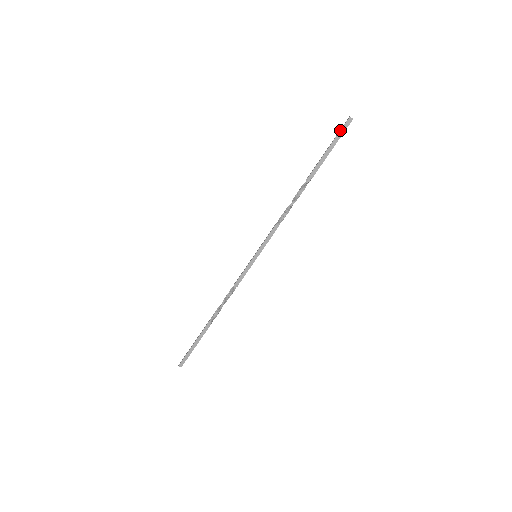
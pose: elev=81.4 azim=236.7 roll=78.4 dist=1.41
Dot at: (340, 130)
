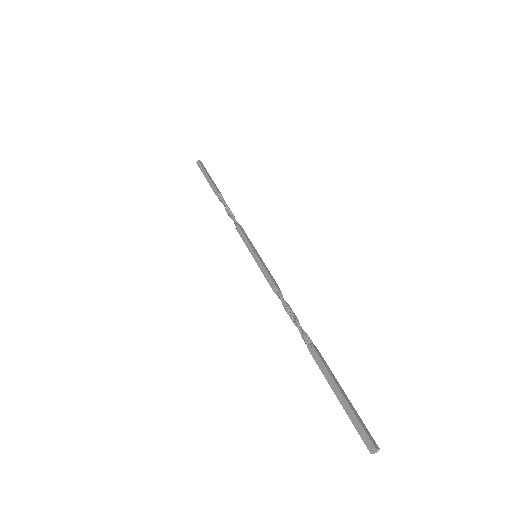
Dot at: (355, 428)
